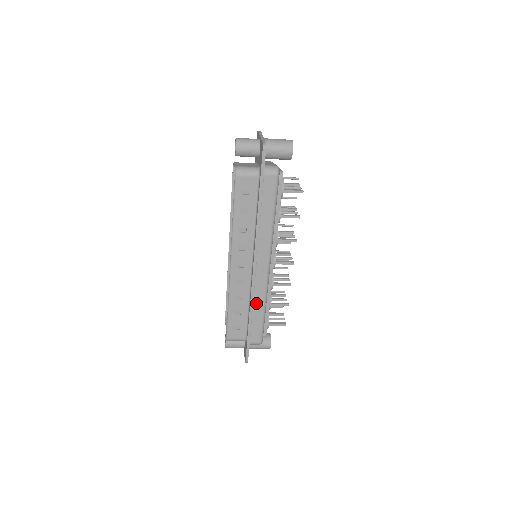
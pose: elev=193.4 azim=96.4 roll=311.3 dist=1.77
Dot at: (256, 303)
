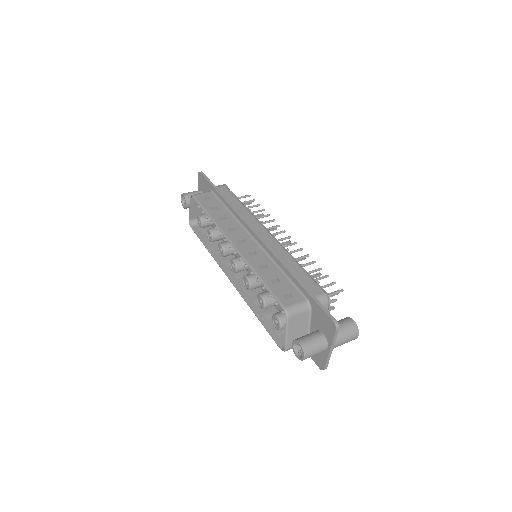
Dot at: occluded
